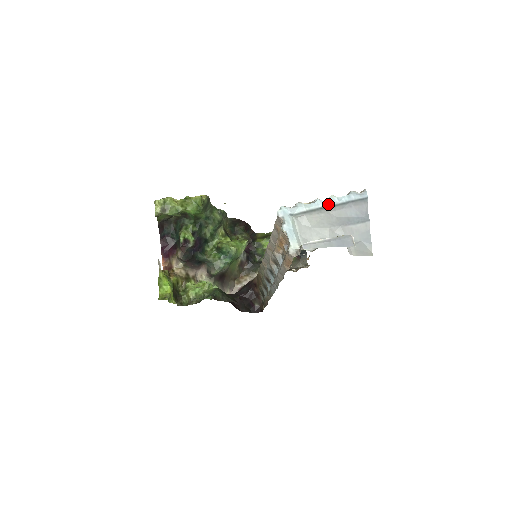
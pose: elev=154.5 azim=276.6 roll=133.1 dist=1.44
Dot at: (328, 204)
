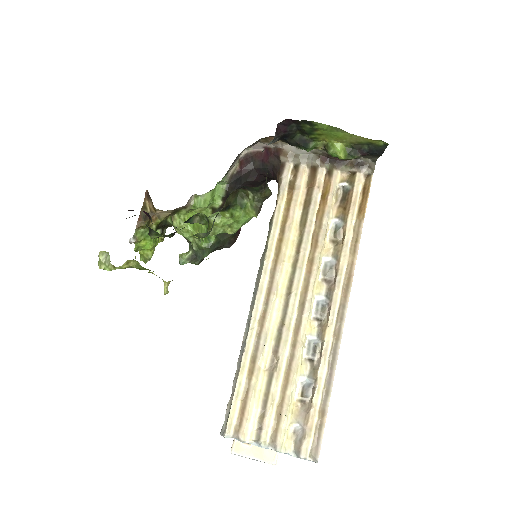
Dot at: occluded
